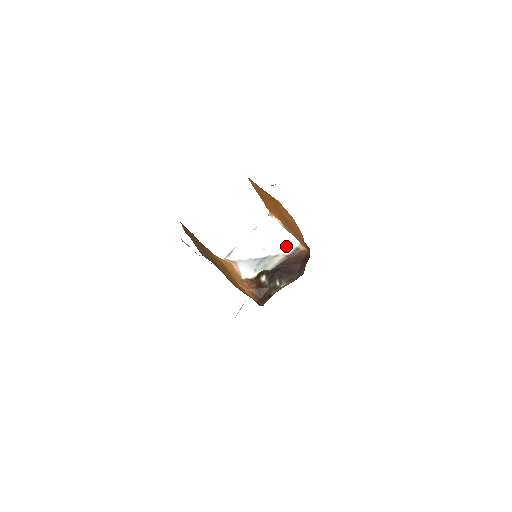
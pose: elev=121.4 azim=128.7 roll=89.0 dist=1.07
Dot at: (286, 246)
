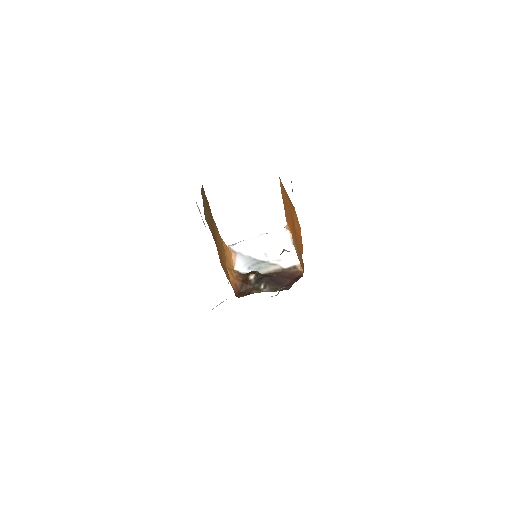
Dot at: (287, 260)
